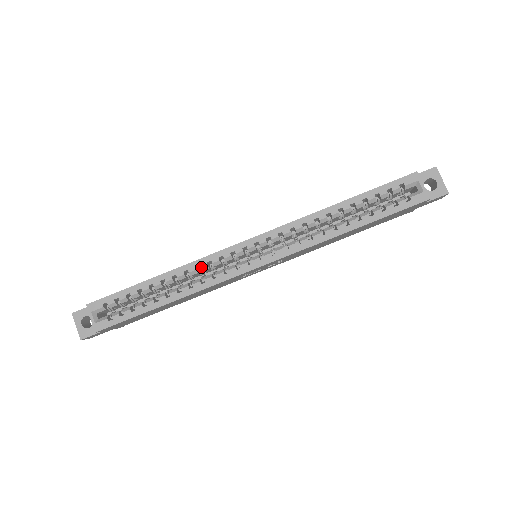
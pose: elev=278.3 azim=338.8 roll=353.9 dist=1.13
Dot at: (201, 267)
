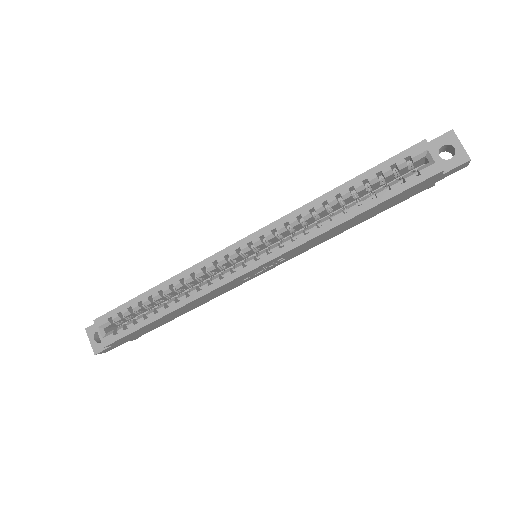
Dot at: (196, 274)
